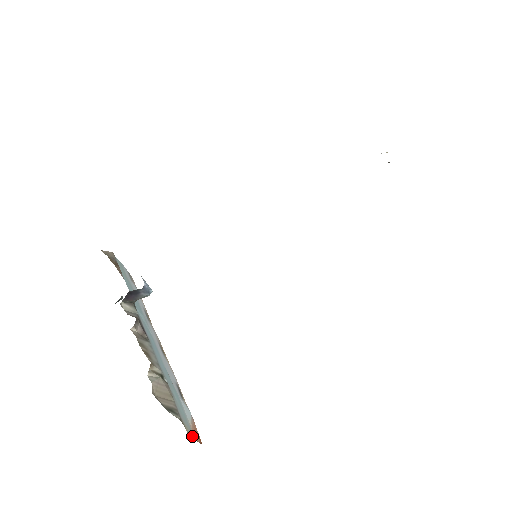
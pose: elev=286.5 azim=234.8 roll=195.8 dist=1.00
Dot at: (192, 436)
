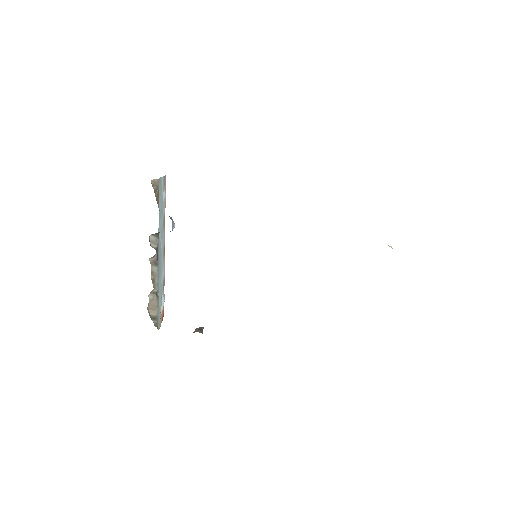
Dot at: occluded
